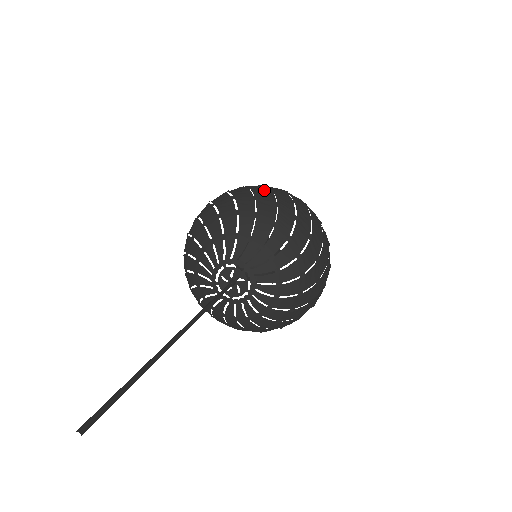
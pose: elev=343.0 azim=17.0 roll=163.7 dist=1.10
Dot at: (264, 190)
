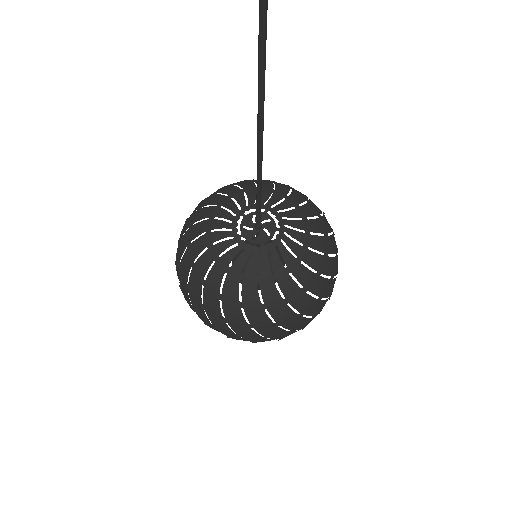
Dot at: occluded
